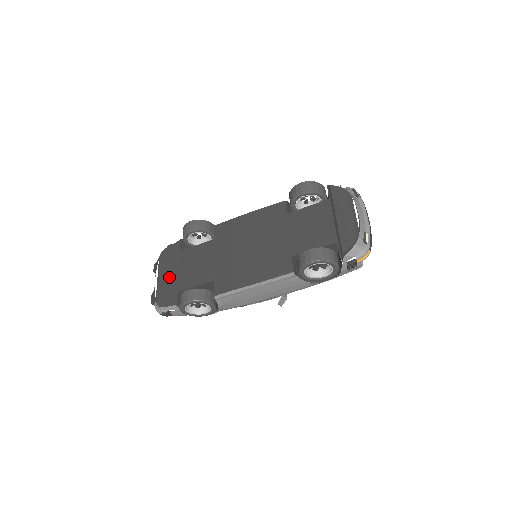
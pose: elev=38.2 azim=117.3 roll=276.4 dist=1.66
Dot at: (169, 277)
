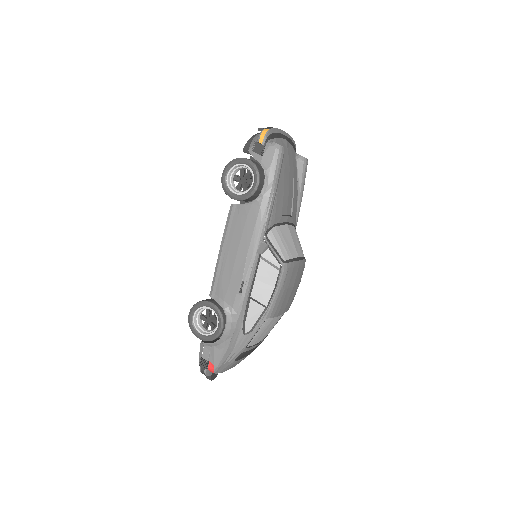
Dot at: occluded
